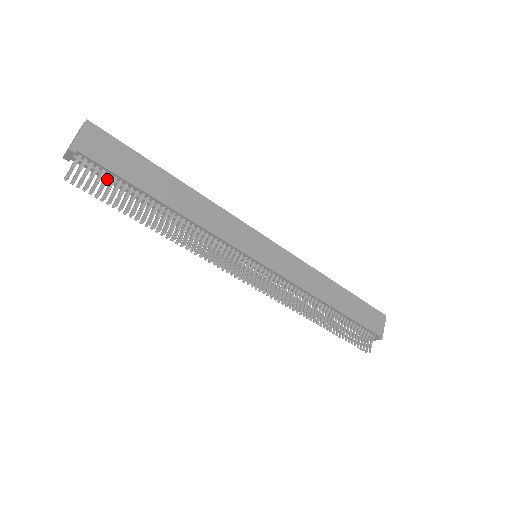
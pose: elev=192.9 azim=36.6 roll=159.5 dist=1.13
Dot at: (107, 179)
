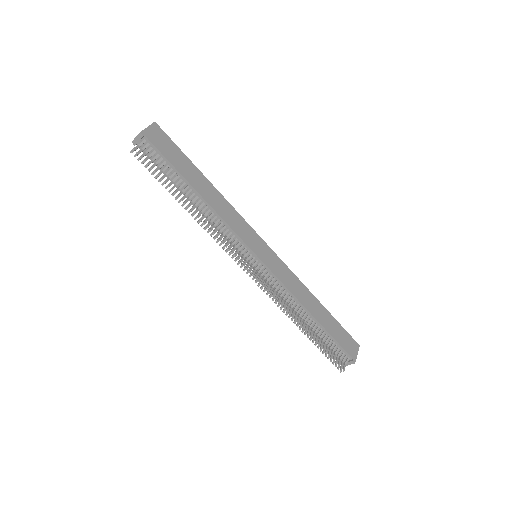
Dot at: (159, 161)
